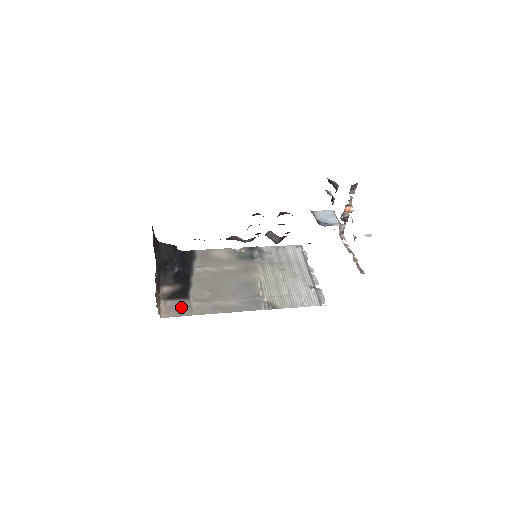
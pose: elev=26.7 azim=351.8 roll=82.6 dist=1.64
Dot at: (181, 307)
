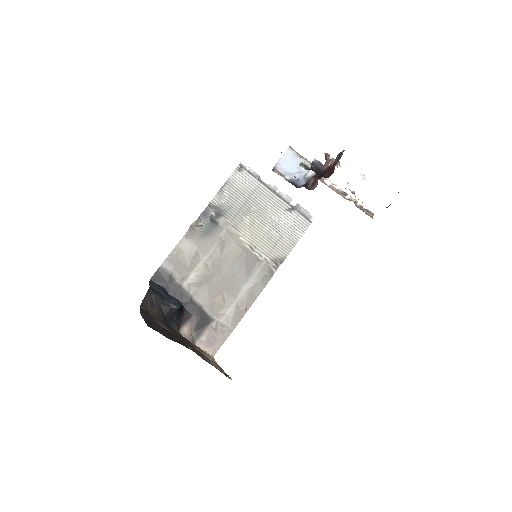
Dot at: (216, 333)
